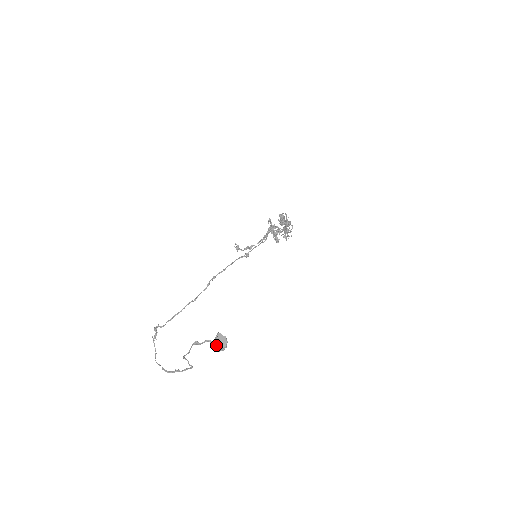
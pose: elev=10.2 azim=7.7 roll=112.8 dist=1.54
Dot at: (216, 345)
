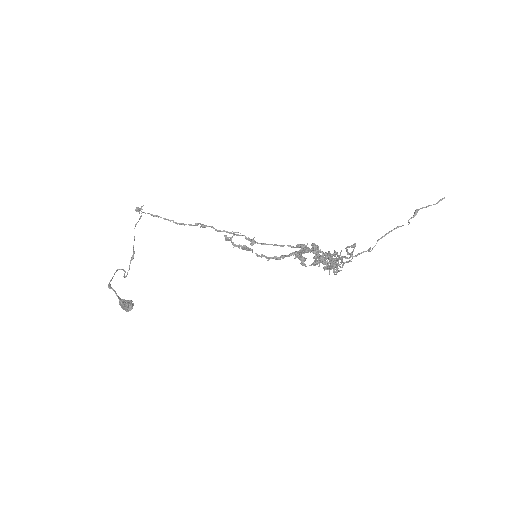
Dot at: (120, 304)
